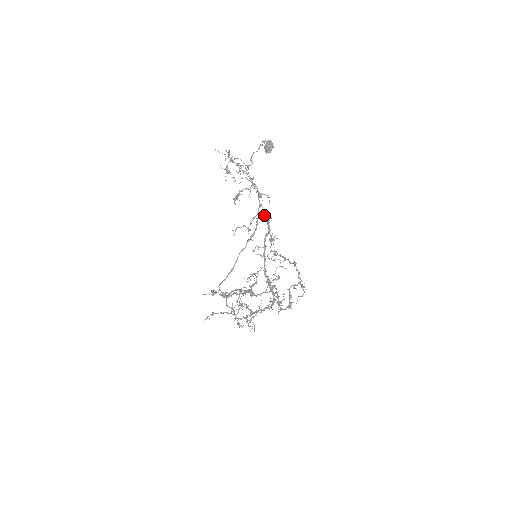
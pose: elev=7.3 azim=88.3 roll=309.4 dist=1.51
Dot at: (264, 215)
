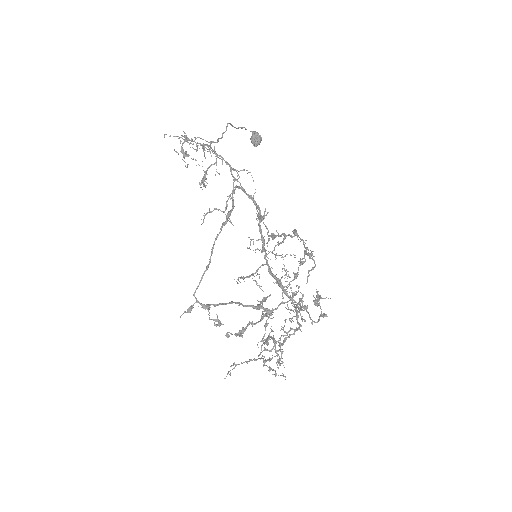
Dot at: (245, 192)
